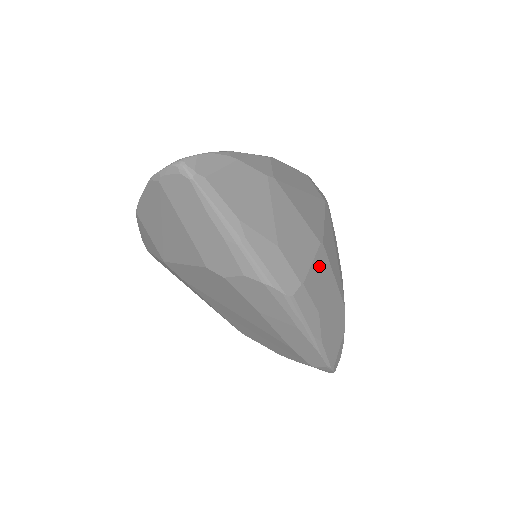
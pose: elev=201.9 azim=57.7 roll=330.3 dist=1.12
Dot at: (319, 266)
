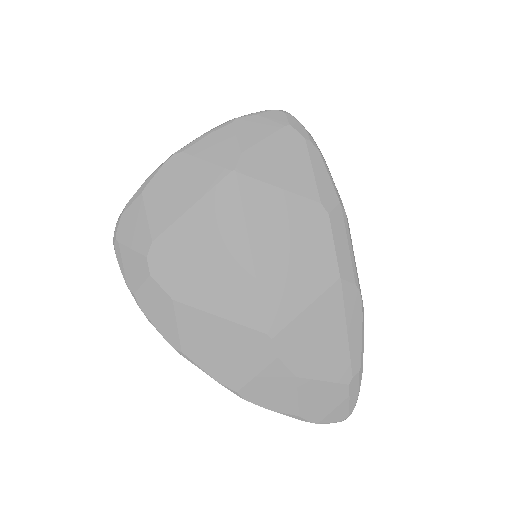
Dot at: occluded
